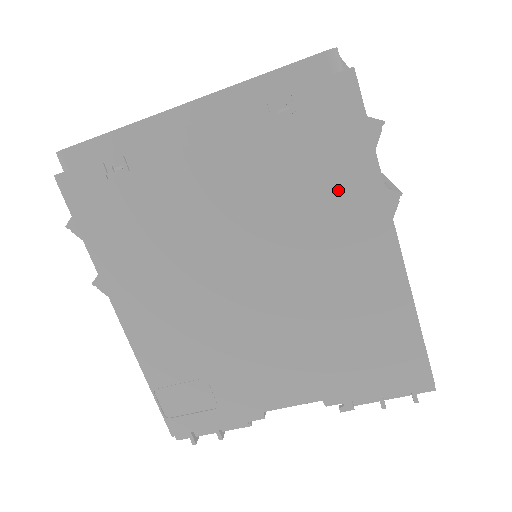
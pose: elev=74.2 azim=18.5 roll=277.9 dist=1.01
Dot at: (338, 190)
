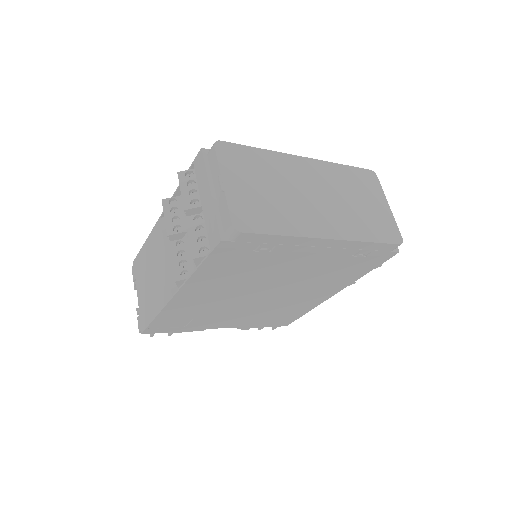
Dot at: (340, 279)
